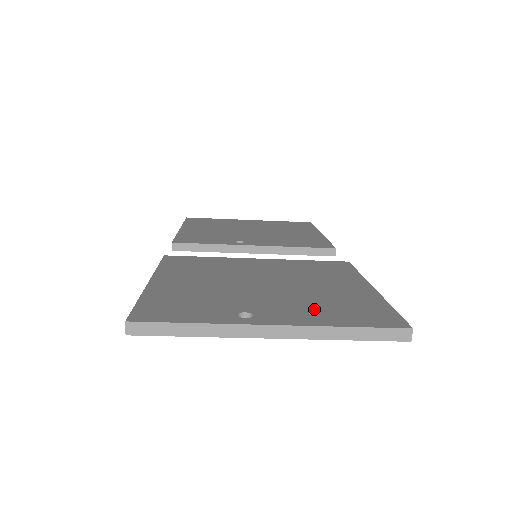
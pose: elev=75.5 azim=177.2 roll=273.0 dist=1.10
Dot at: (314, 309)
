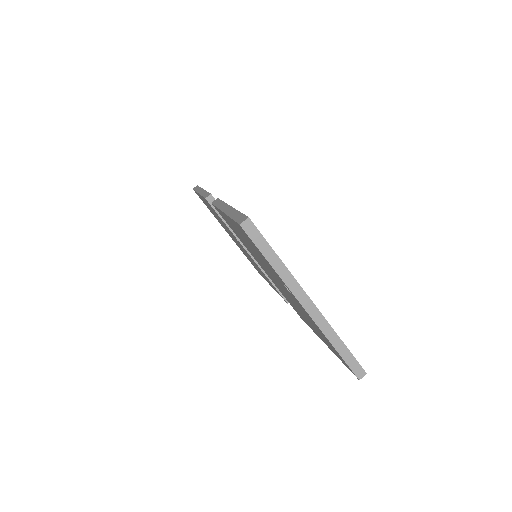
Dot at: occluded
